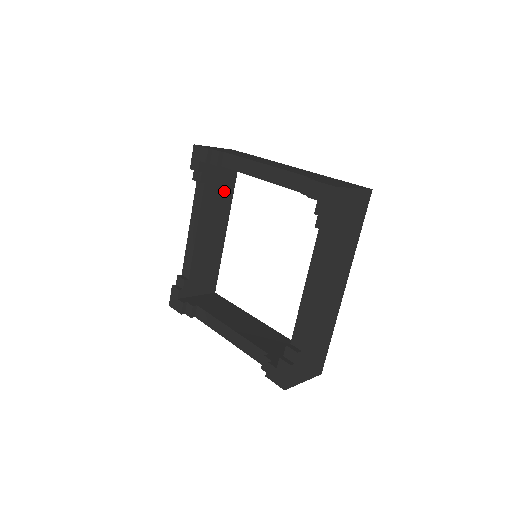
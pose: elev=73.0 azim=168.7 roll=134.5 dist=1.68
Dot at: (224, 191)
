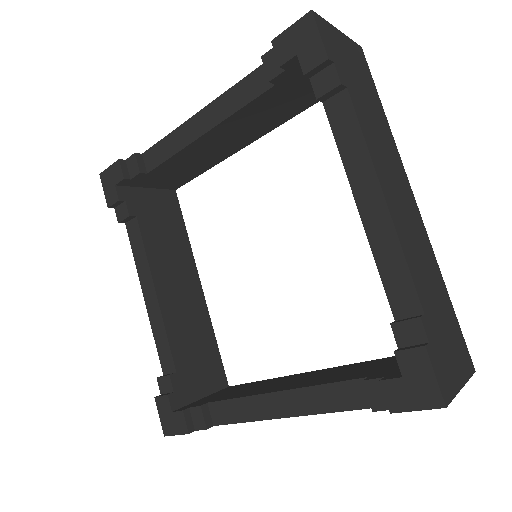
Dot at: (171, 226)
